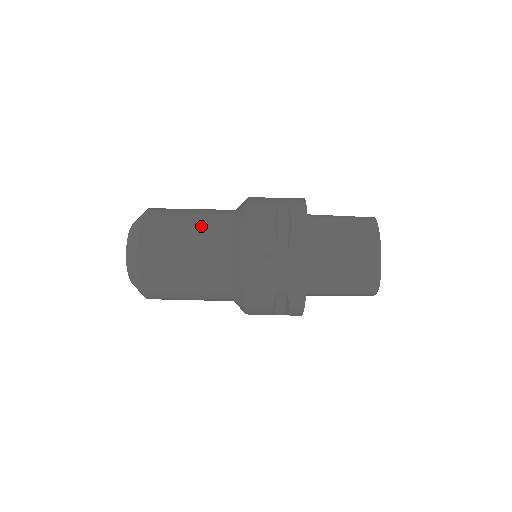
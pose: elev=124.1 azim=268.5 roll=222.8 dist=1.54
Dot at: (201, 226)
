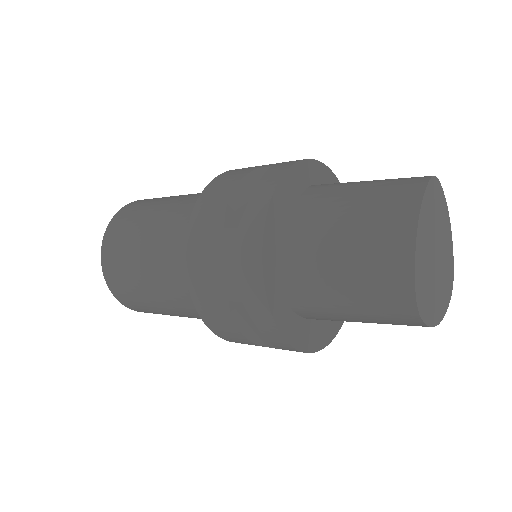
Dot at: (167, 210)
